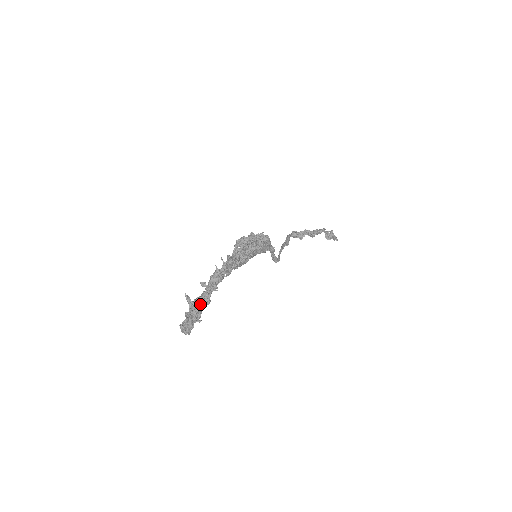
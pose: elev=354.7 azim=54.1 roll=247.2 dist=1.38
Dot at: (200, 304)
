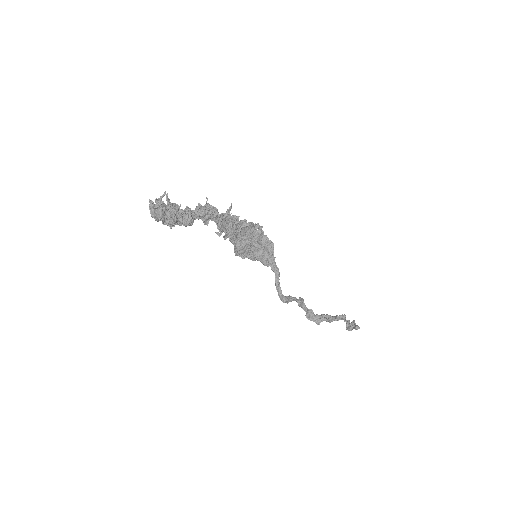
Dot at: (178, 206)
